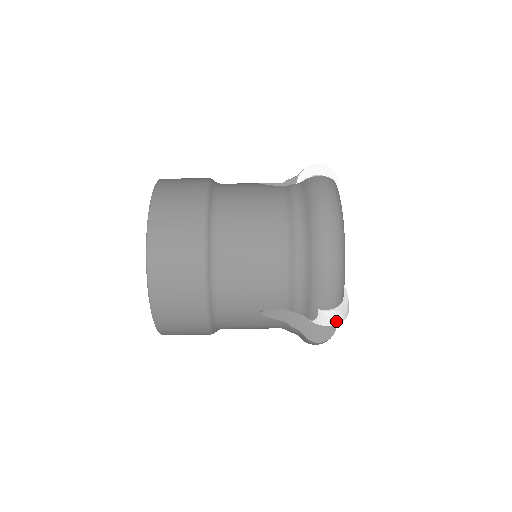
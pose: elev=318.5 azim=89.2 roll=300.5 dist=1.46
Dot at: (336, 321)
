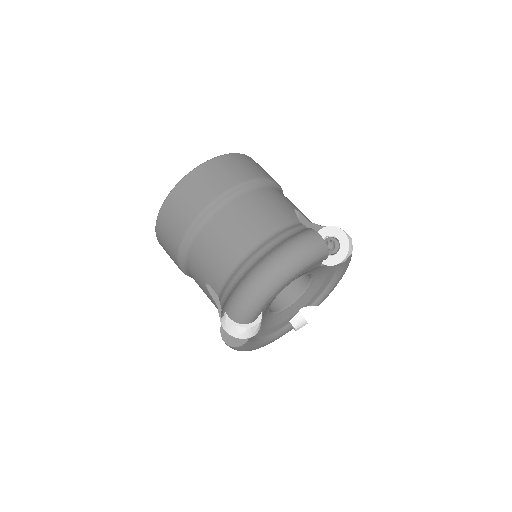
Dot at: (231, 332)
